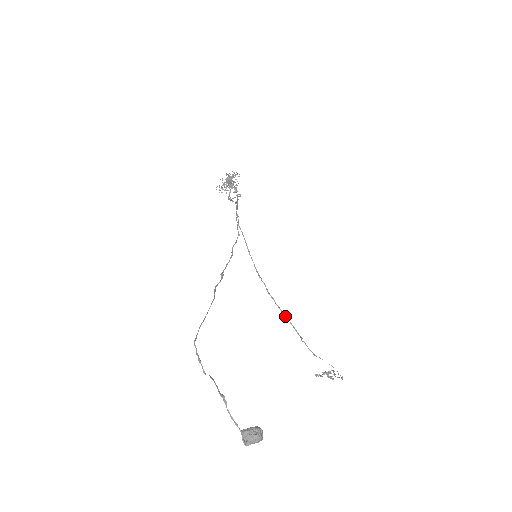
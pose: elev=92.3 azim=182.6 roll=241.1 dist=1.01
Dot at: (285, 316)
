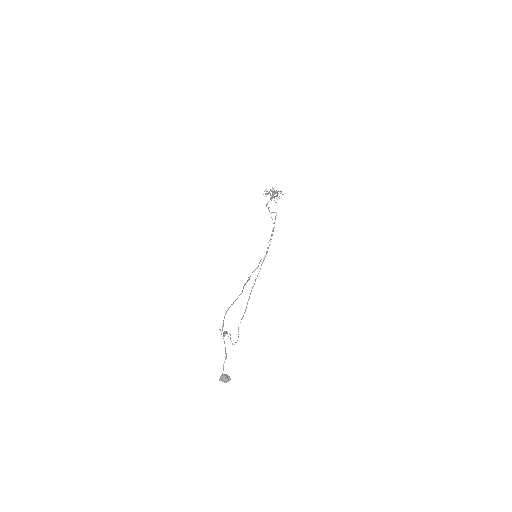
Dot at: occluded
